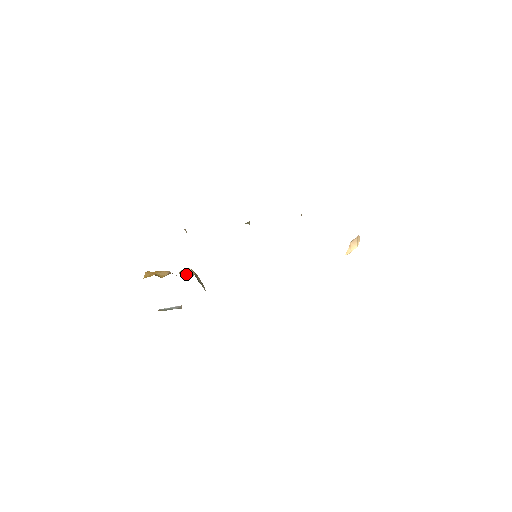
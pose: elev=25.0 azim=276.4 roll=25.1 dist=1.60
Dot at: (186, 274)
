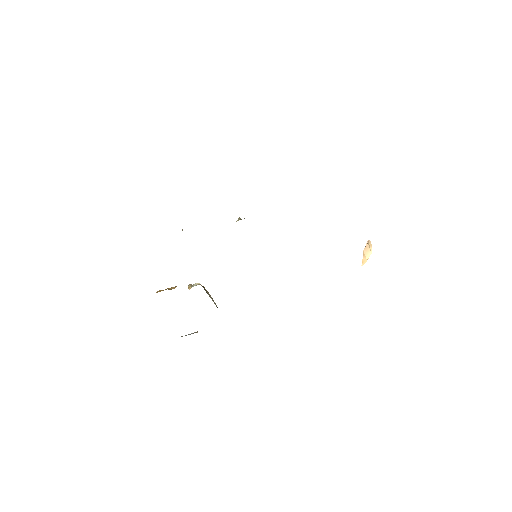
Dot at: (193, 285)
